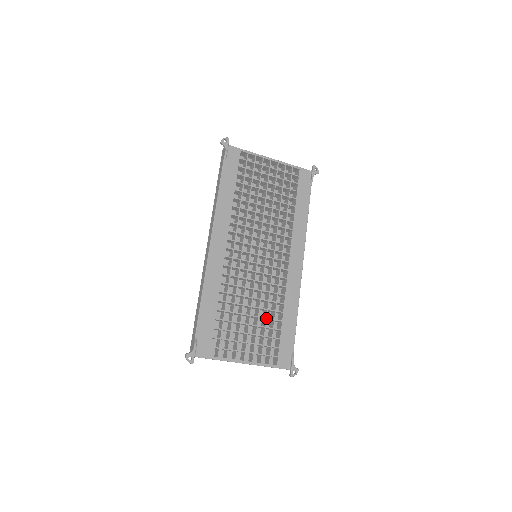
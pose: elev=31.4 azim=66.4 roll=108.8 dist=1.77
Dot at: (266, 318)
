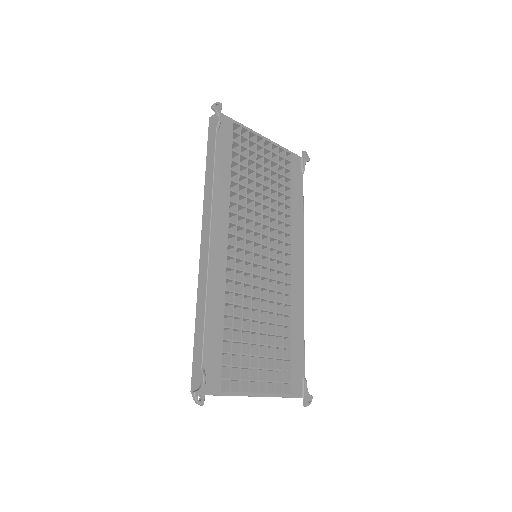
Dot at: (275, 334)
